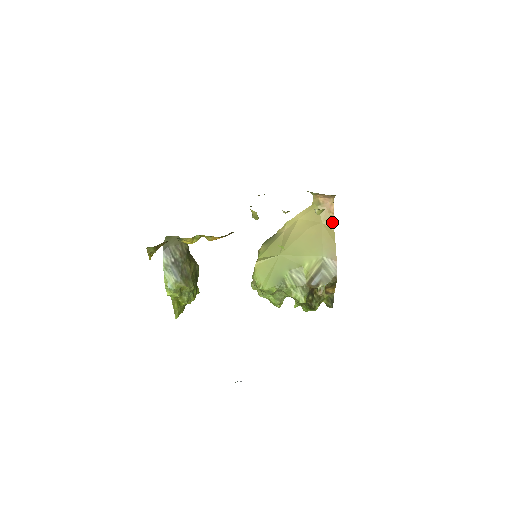
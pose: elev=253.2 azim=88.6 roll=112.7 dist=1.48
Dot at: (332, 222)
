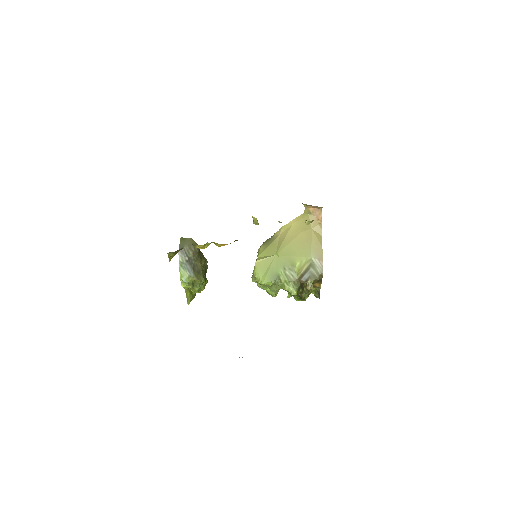
Dot at: (320, 228)
